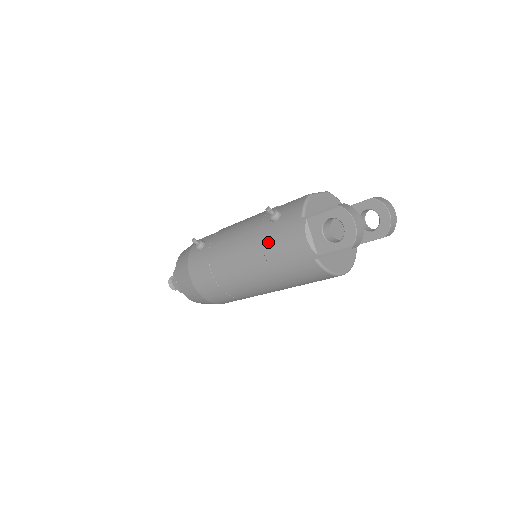
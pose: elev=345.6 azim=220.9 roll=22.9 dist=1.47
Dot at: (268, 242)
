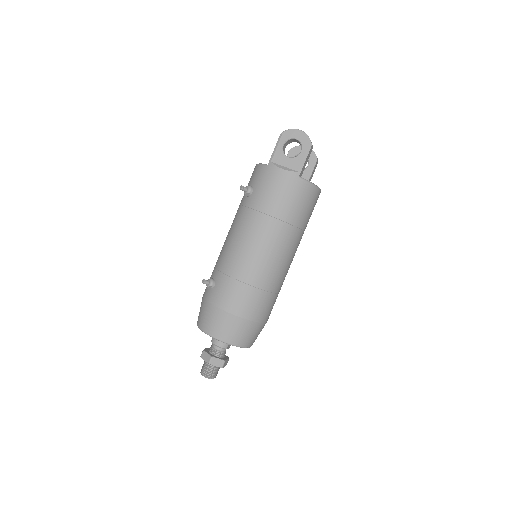
Dot at: (261, 203)
